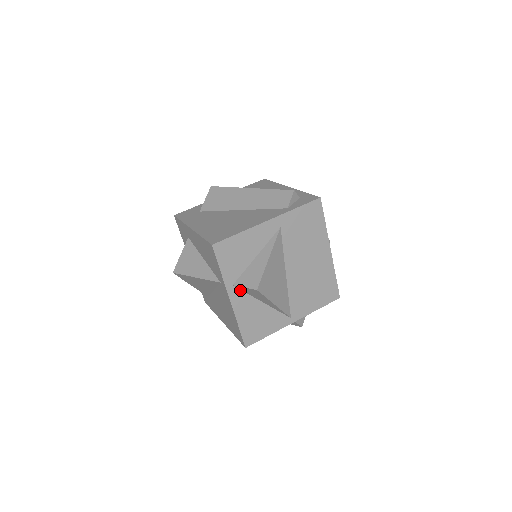
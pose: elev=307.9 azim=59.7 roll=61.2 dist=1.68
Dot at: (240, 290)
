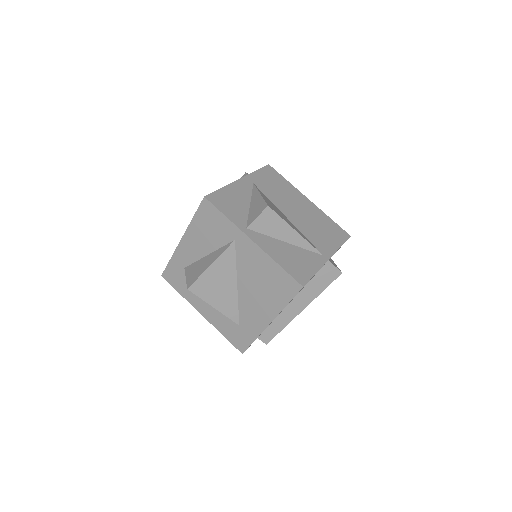
Dot at: (256, 233)
